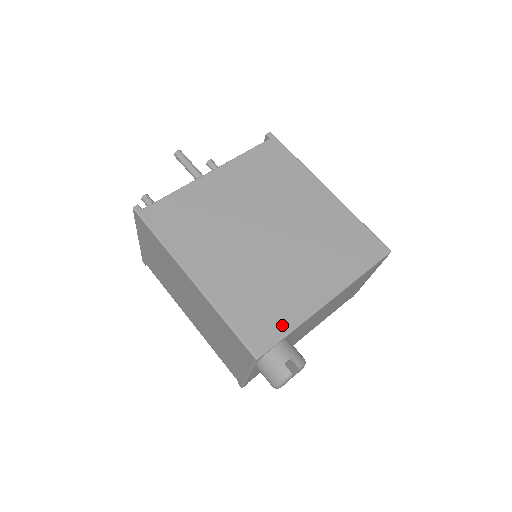
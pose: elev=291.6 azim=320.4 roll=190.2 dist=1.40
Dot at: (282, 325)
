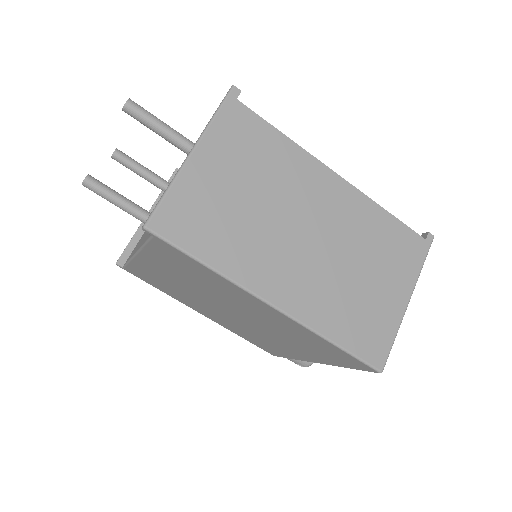
Dot at: (282, 355)
